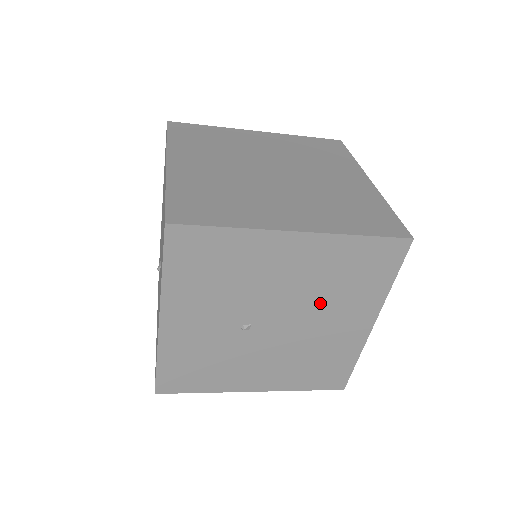
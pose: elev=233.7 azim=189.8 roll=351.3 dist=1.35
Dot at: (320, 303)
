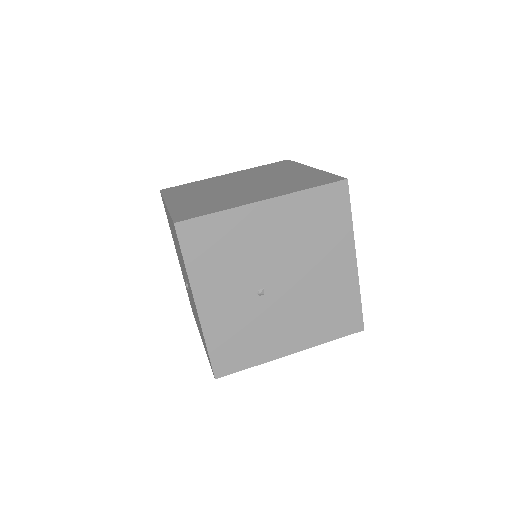
Dot at: (306, 253)
